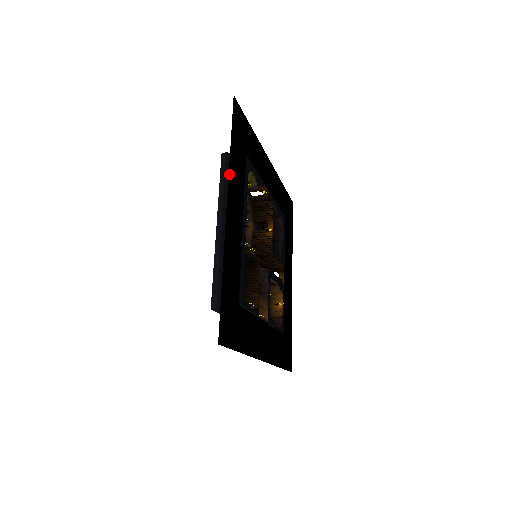
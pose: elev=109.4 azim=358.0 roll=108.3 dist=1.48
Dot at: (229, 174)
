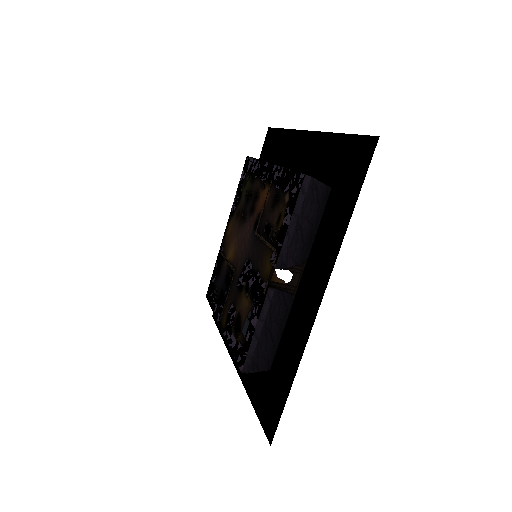
Dot at: (295, 131)
